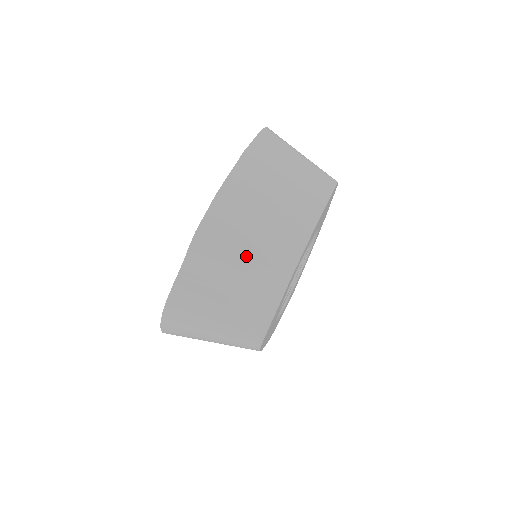
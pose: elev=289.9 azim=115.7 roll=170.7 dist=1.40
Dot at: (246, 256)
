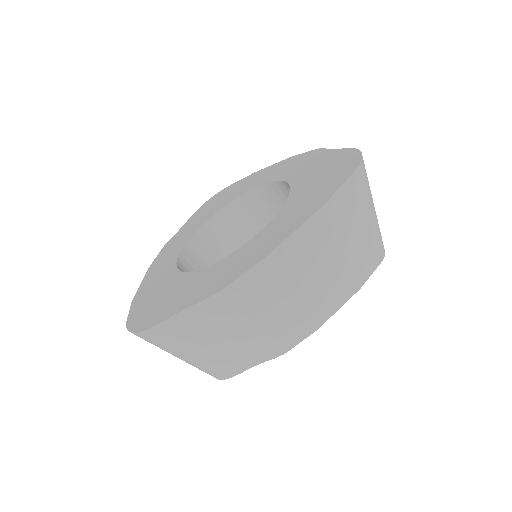
Dot at: (256, 327)
